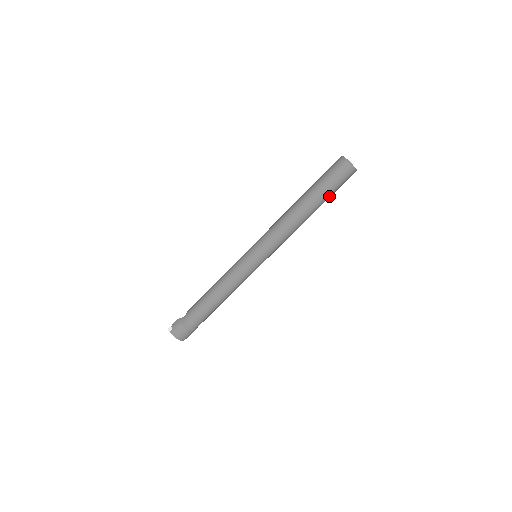
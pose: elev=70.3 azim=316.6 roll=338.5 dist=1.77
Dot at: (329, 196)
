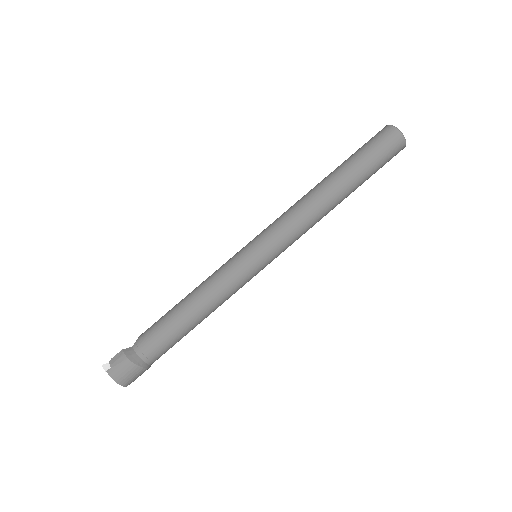
Dot at: (368, 177)
